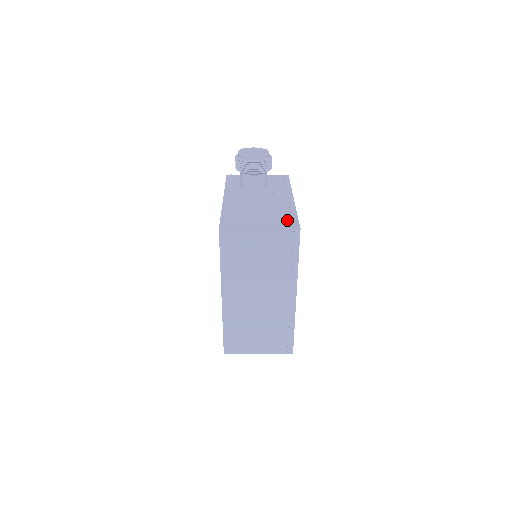
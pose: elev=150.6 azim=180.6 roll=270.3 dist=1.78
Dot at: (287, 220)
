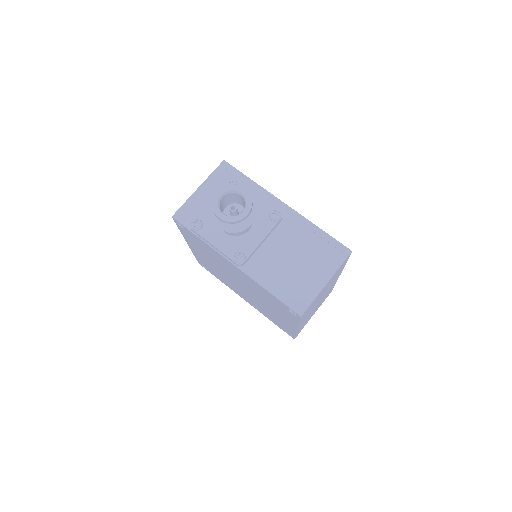
Dot at: (328, 248)
